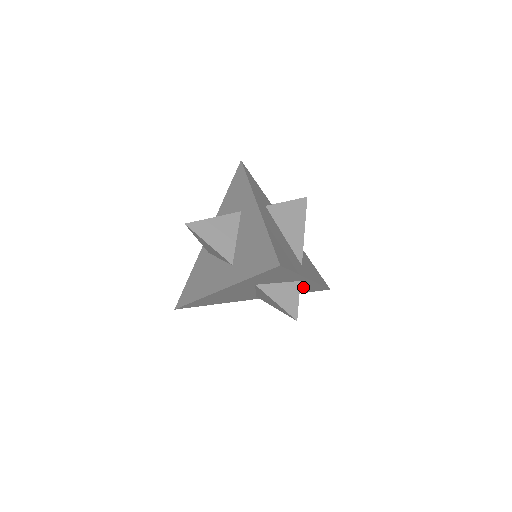
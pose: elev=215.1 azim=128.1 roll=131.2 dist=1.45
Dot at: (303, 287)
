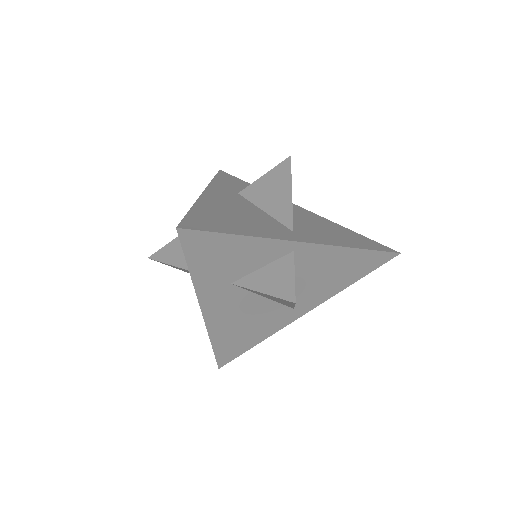
Dot at: (334, 264)
